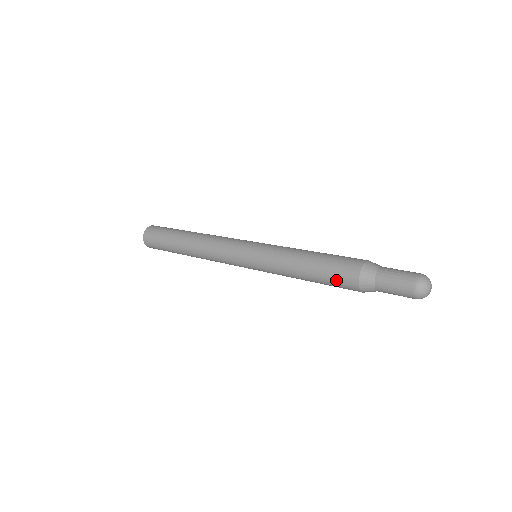
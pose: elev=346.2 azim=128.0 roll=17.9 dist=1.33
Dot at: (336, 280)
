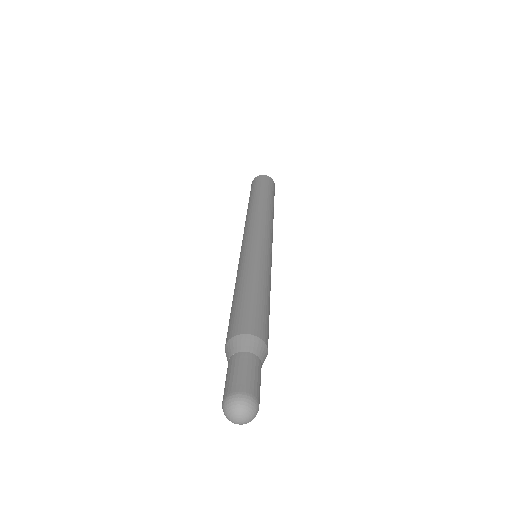
Dot at: (233, 318)
